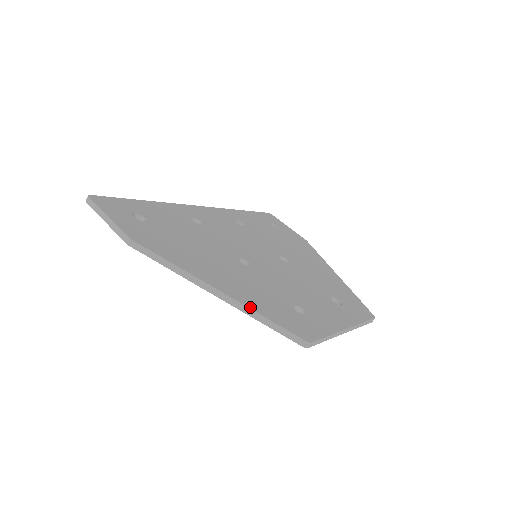
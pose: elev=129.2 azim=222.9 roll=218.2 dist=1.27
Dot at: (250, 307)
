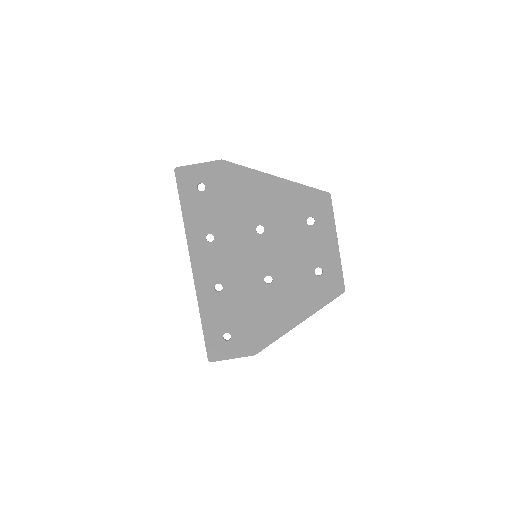
Dot at: (314, 312)
